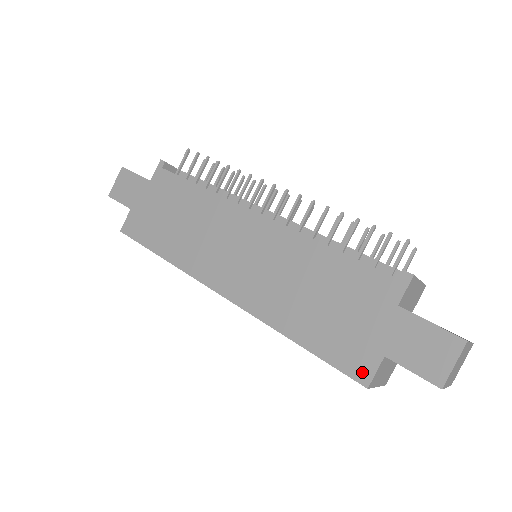
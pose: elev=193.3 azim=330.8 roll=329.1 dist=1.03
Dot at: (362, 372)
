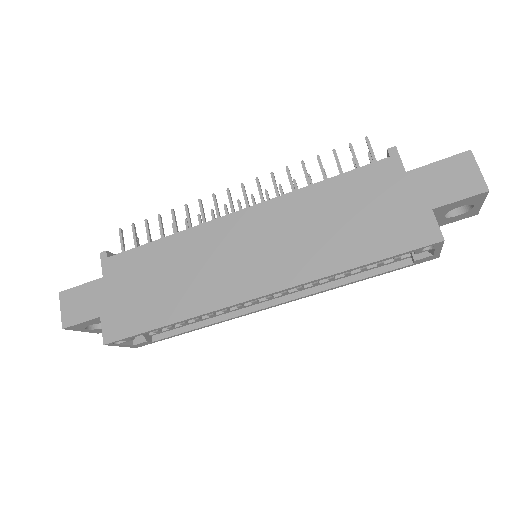
Dot at: (429, 234)
